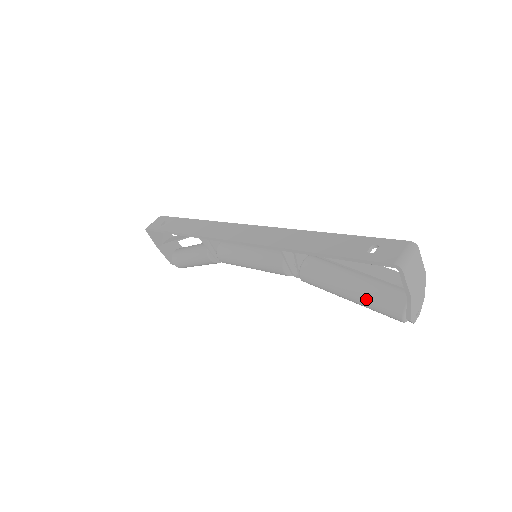
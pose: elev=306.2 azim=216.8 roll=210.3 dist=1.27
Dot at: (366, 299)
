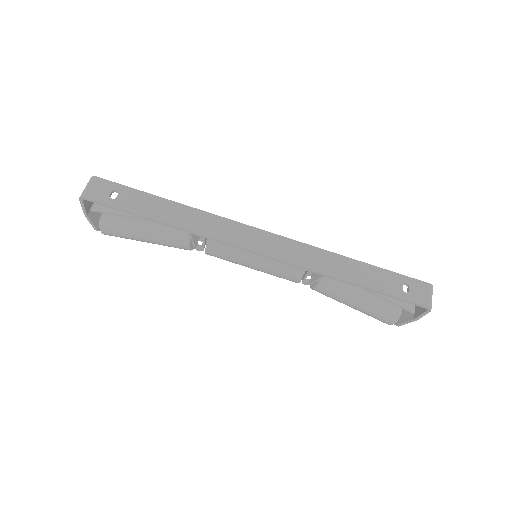
Dot at: (372, 311)
